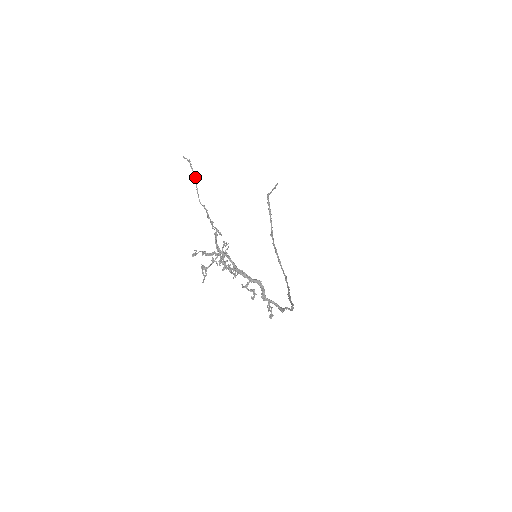
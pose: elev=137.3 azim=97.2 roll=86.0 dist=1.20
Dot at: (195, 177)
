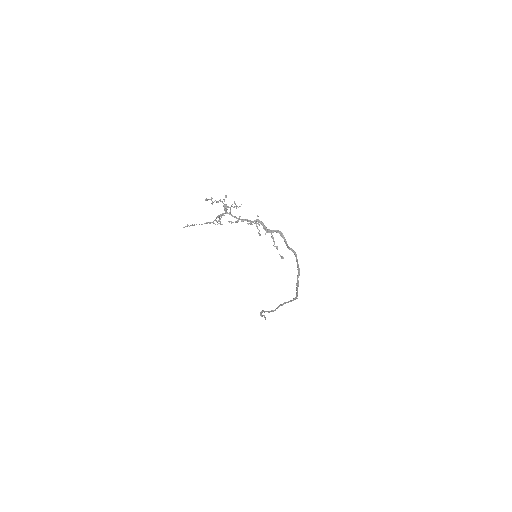
Dot at: (194, 225)
